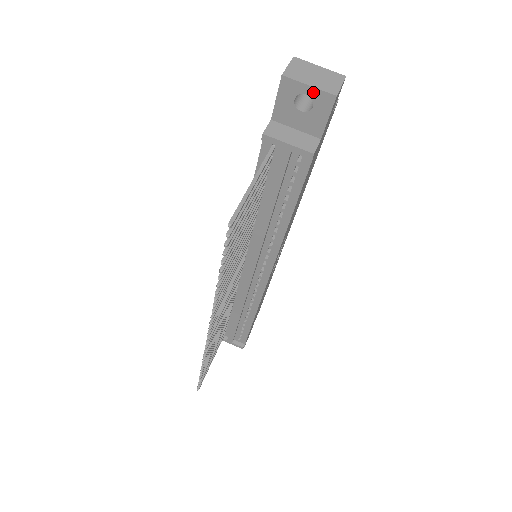
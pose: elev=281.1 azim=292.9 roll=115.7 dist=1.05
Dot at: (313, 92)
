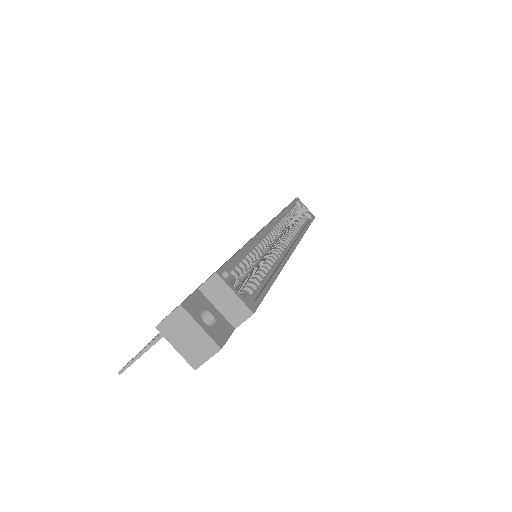
Dot at: (181, 351)
